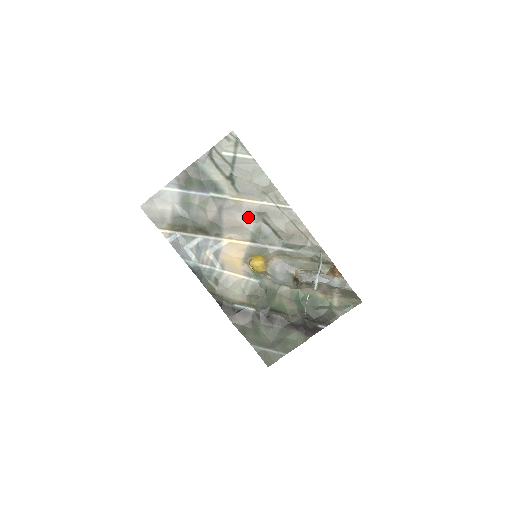
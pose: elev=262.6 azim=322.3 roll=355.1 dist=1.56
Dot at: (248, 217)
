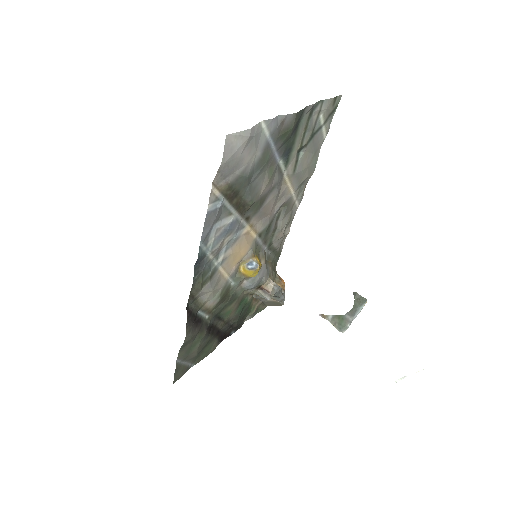
Dot at: (277, 205)
